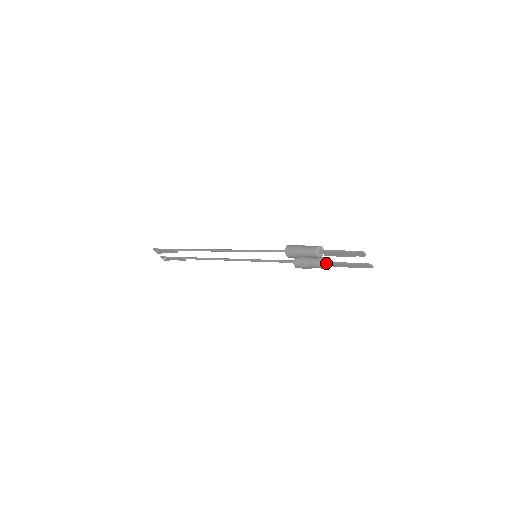
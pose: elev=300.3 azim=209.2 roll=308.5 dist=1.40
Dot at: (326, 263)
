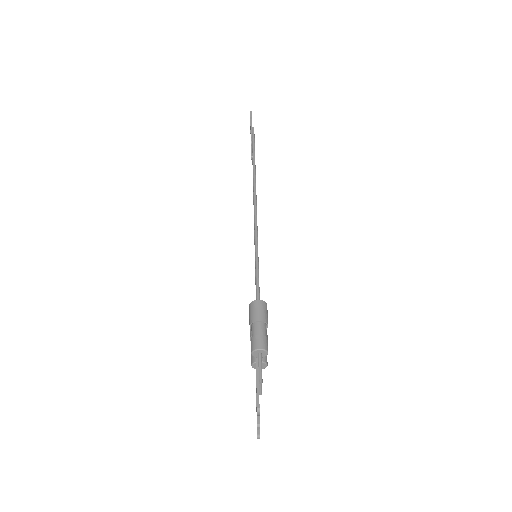
Dot at: occluded
